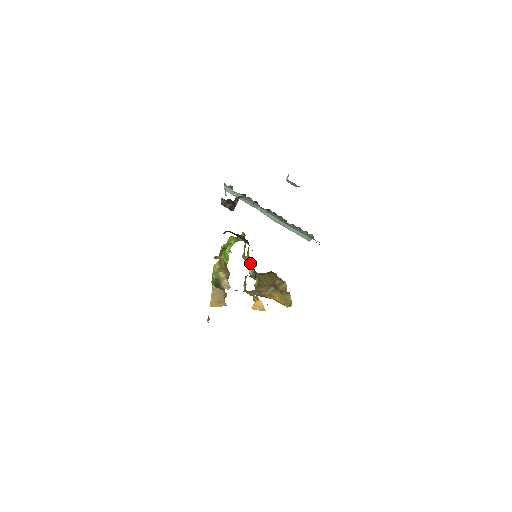
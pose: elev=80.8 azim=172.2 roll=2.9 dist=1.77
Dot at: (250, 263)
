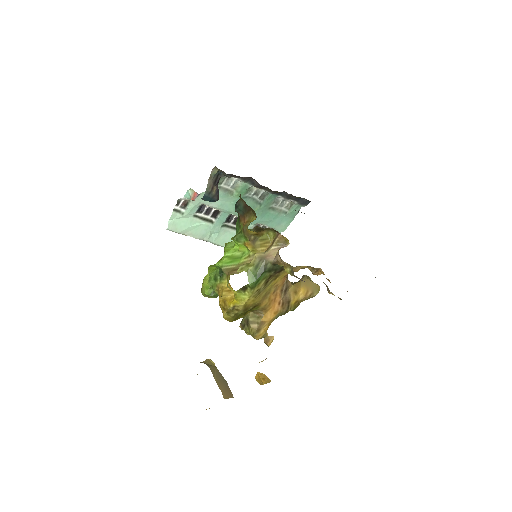
Dot at: occluded
